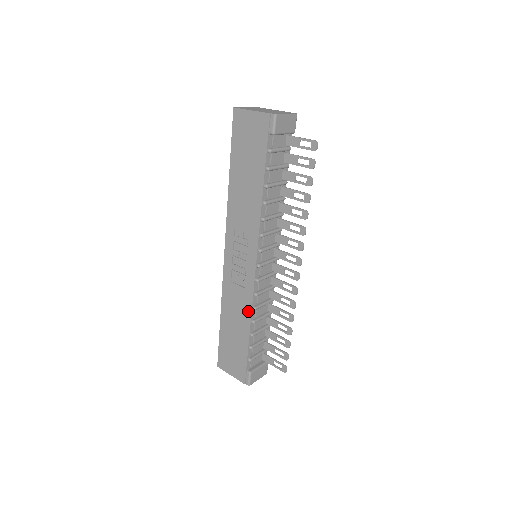
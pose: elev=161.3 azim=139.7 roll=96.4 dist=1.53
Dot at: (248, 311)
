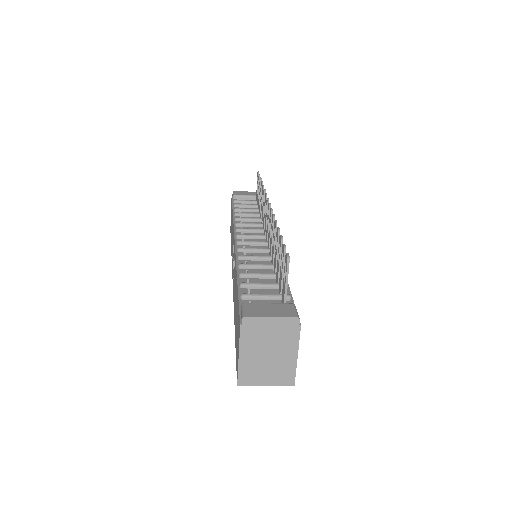
Dot at: (235, 267)
